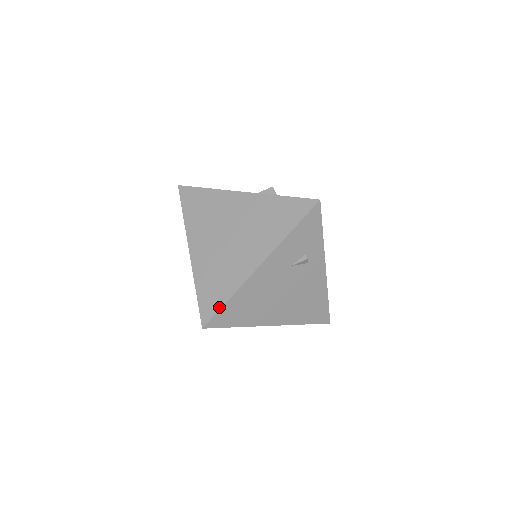
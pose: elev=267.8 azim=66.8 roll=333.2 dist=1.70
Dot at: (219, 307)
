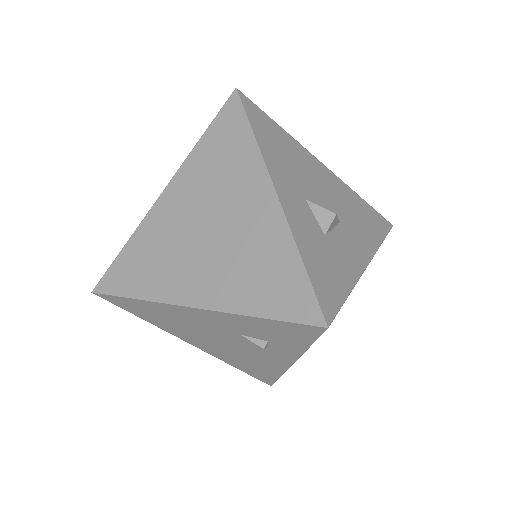
Dot at: (121, 293)
